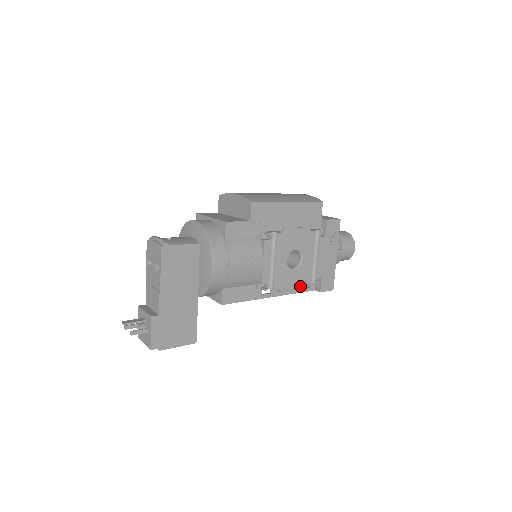
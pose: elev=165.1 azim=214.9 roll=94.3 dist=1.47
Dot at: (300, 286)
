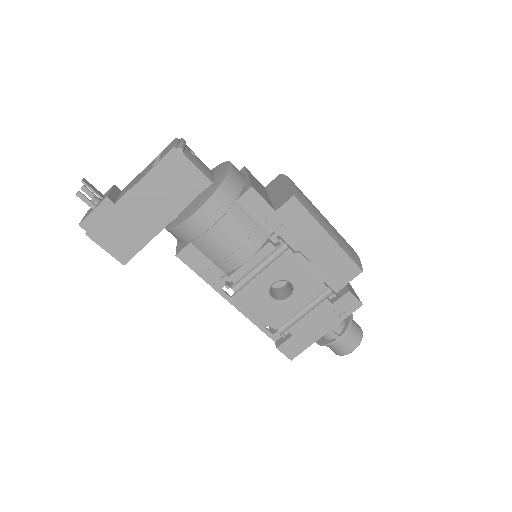
Dot at: (263, 320)
